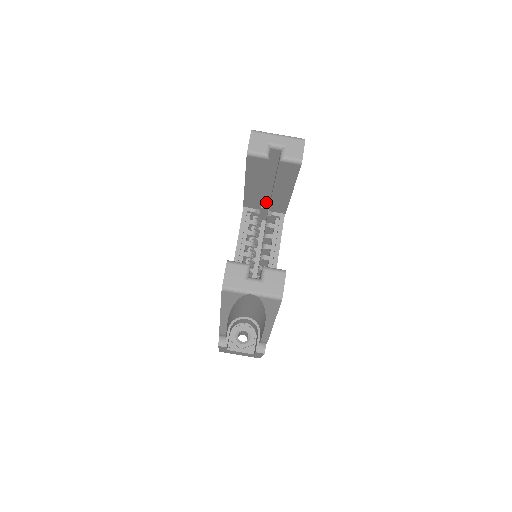
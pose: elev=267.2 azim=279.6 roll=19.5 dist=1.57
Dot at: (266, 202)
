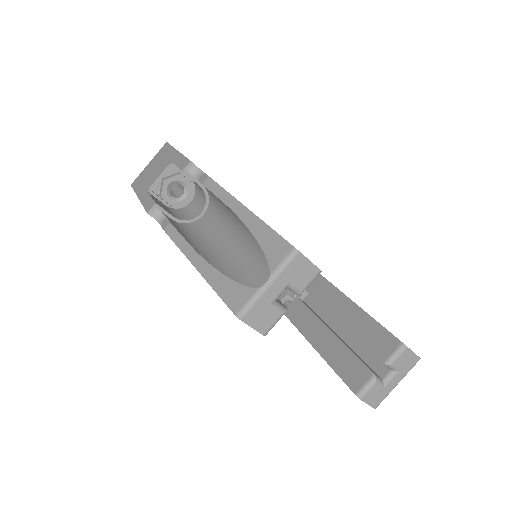
Dot at: occluded
